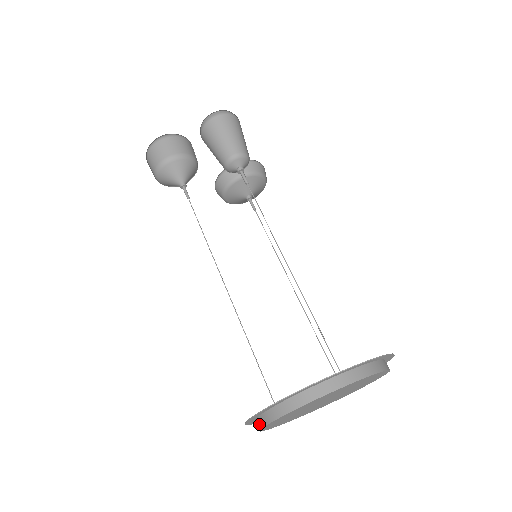
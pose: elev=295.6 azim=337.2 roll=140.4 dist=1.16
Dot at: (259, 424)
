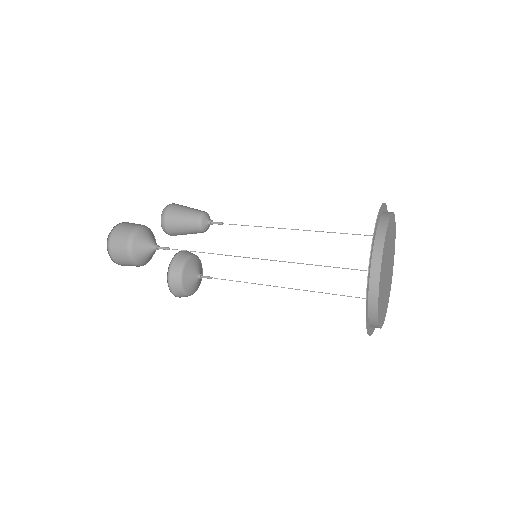
Dot at: (379, 248)
